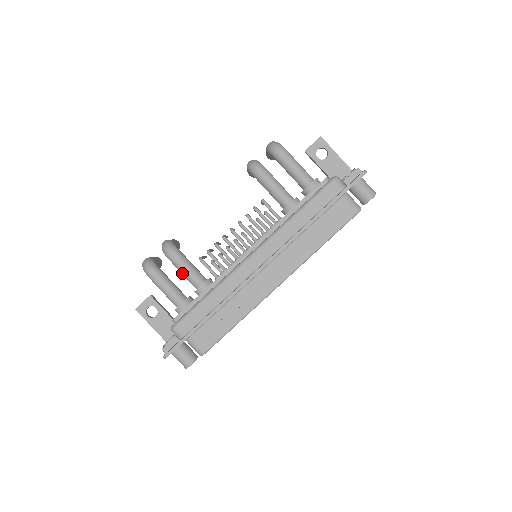
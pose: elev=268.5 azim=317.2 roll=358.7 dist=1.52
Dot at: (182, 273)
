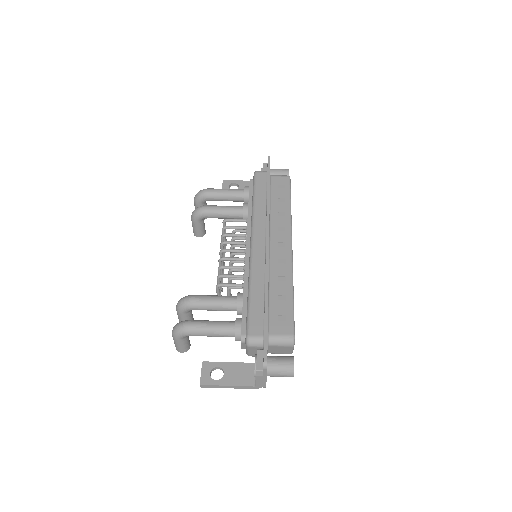
Dot at: (213, 306)
